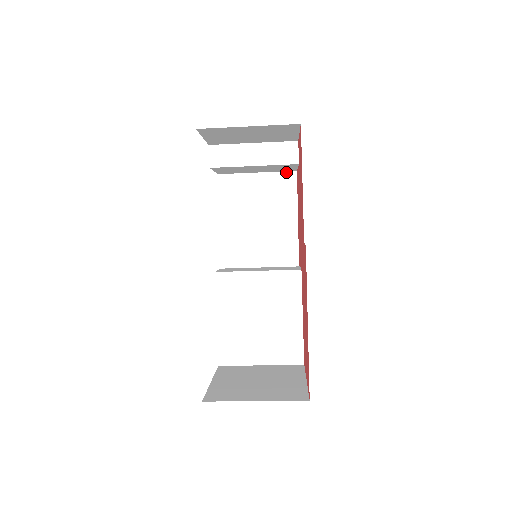
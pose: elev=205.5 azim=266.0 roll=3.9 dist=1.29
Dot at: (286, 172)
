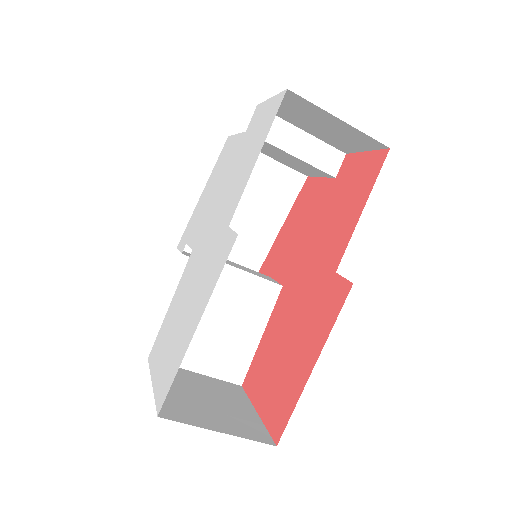
Dot at: (297, 172)
